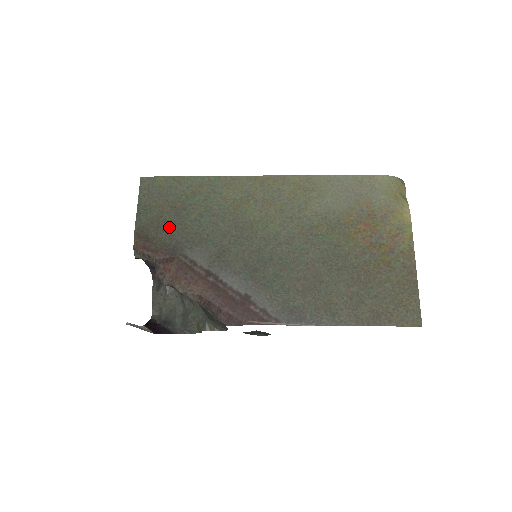
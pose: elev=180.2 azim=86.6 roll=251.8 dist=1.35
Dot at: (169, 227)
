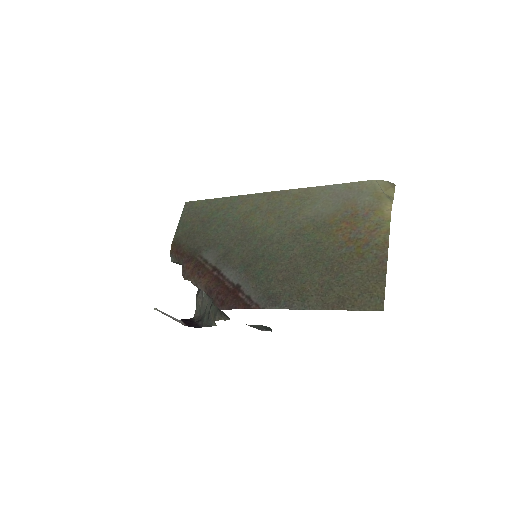
Dot at: (195, 236)
